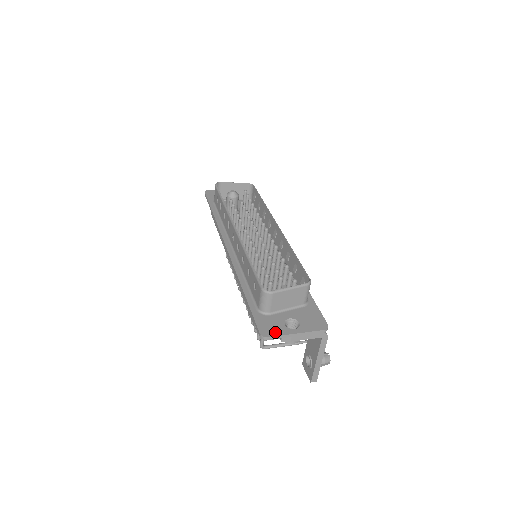
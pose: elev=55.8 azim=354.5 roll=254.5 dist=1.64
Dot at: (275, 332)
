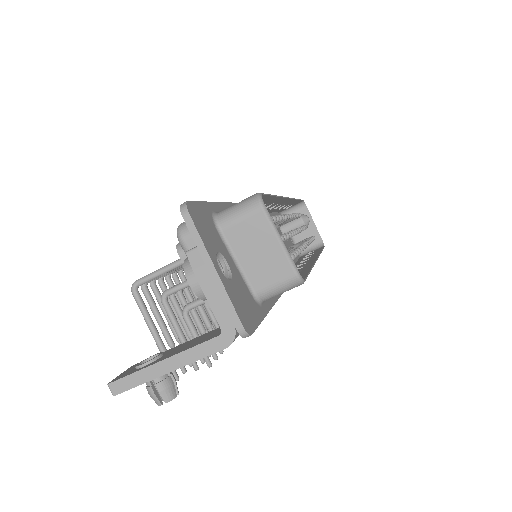
Dot at: (201, 229)
